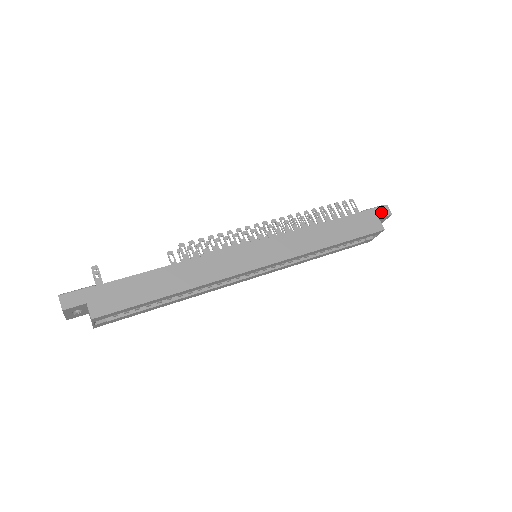
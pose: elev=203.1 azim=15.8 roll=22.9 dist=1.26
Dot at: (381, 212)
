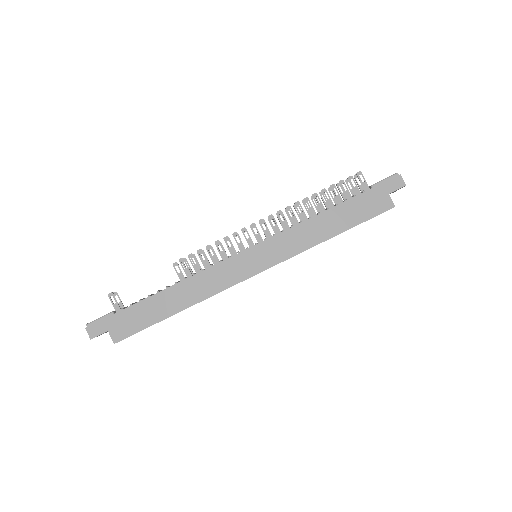
Dot at: (392, 185)
